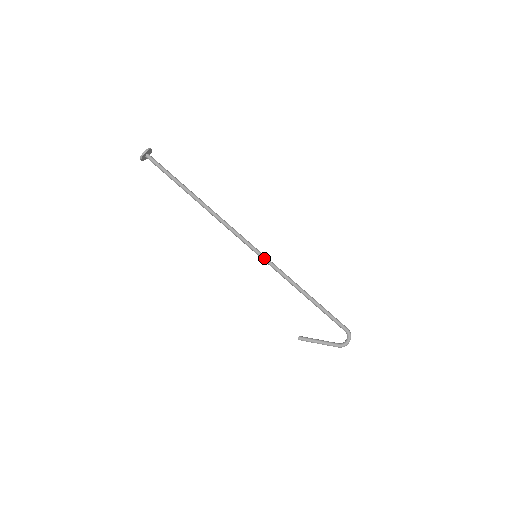
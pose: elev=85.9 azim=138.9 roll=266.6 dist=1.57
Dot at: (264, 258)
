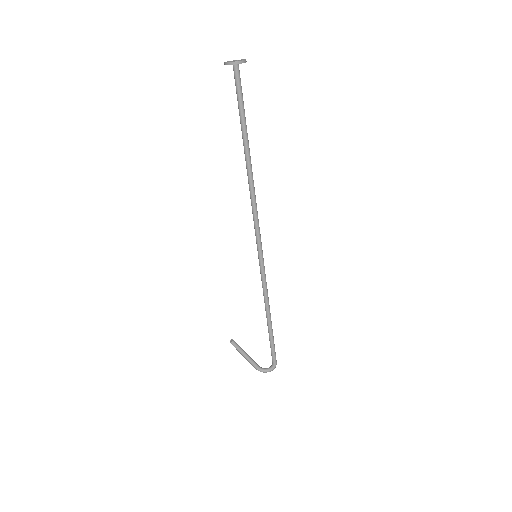
Dot at: (262, 264)
